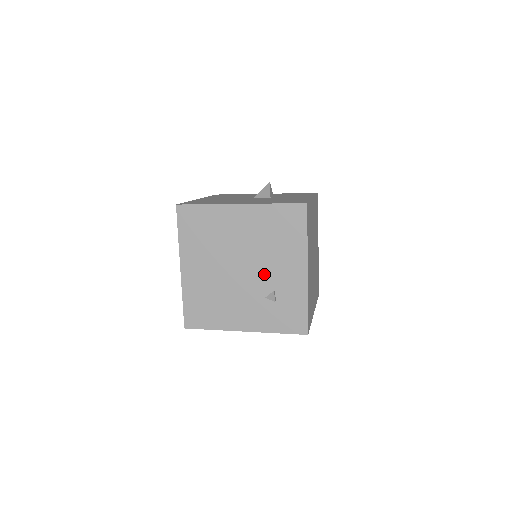
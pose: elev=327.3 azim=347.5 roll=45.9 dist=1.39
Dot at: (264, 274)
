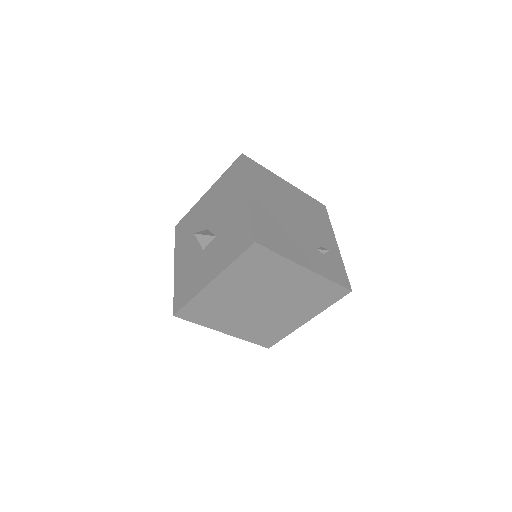
Dot at: (312, 232)
